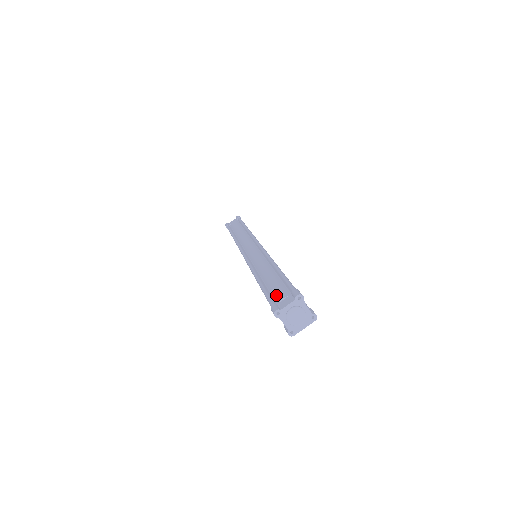
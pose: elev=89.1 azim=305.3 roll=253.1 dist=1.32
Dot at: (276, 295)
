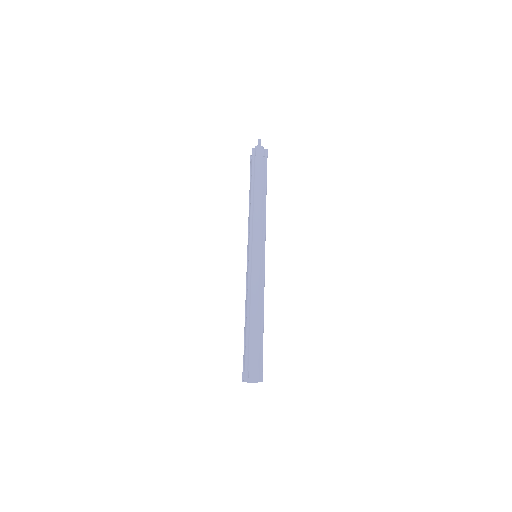
Dot at: (251, 361)
